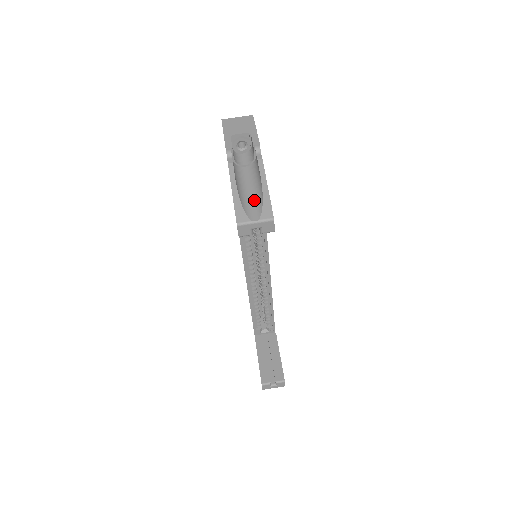
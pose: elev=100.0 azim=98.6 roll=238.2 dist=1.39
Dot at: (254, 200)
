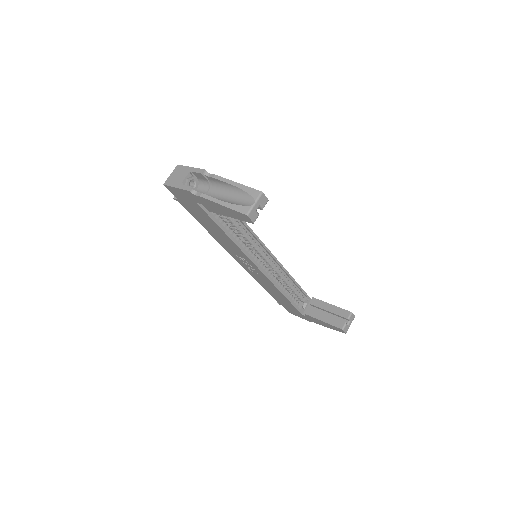
Dot at: (238, 197)
